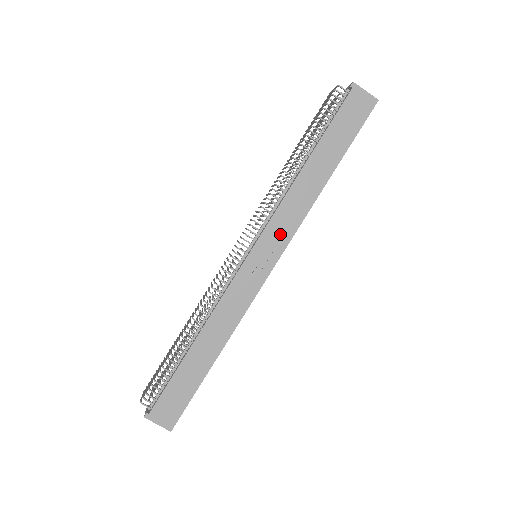
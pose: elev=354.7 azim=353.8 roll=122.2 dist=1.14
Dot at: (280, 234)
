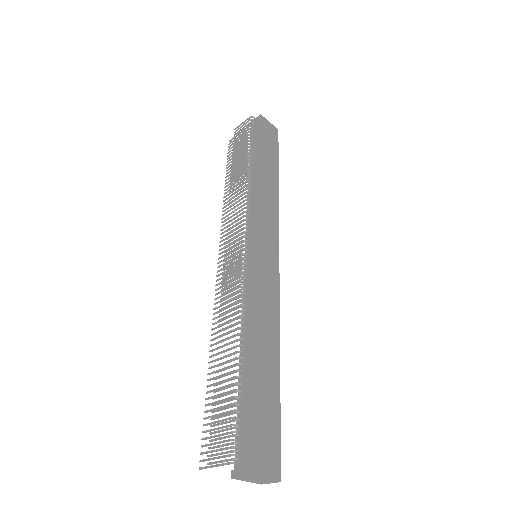
Dot at: (271, 229)
